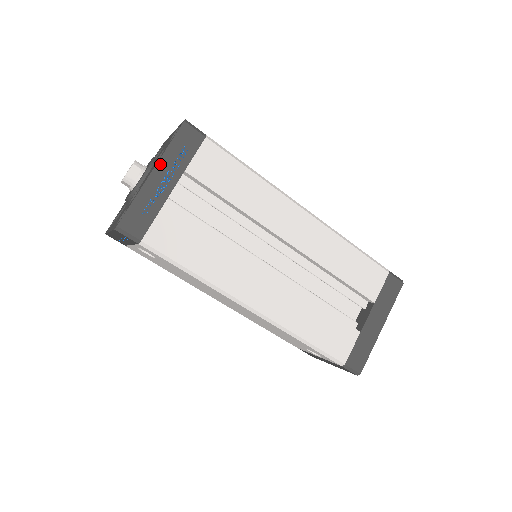
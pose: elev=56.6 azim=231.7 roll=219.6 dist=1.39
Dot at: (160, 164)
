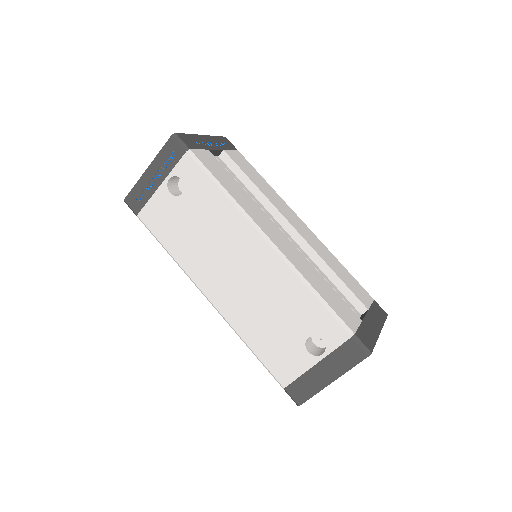
Dot at: (209, 137)
